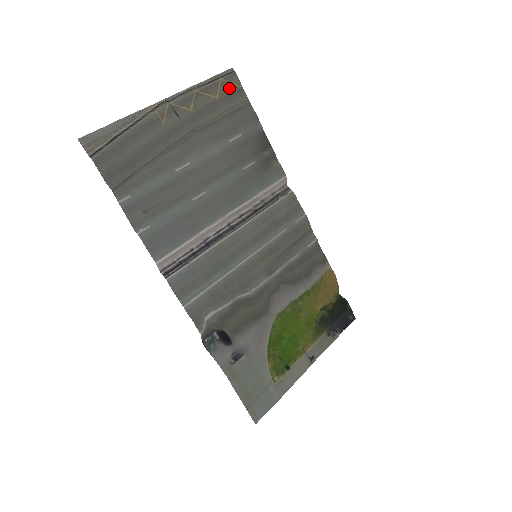
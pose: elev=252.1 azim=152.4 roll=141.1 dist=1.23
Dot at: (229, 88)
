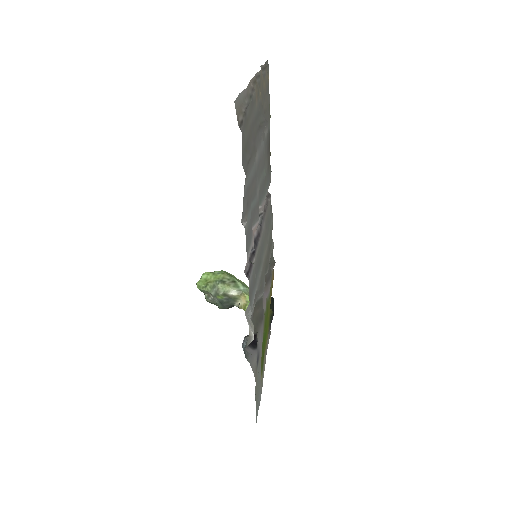
Dot at: (267, 81)
